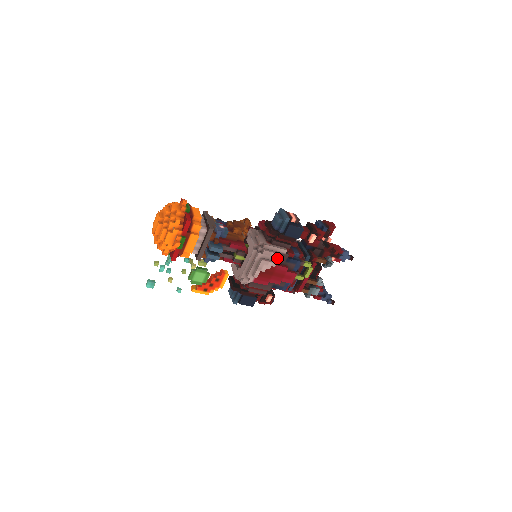
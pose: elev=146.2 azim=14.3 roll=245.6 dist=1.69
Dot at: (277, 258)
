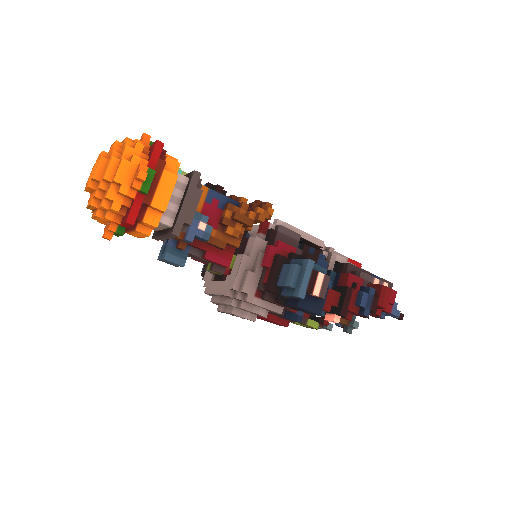
Dot at: (260, 315)
